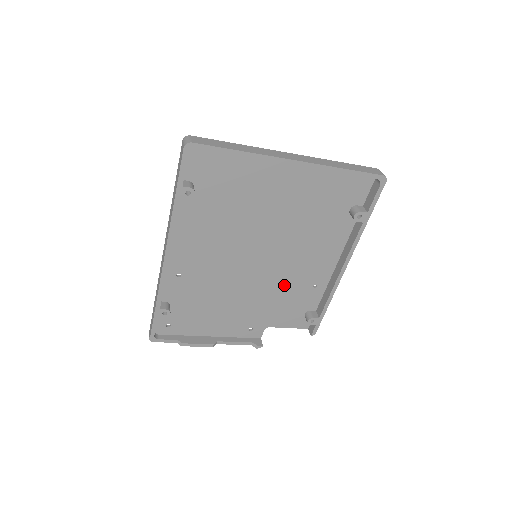
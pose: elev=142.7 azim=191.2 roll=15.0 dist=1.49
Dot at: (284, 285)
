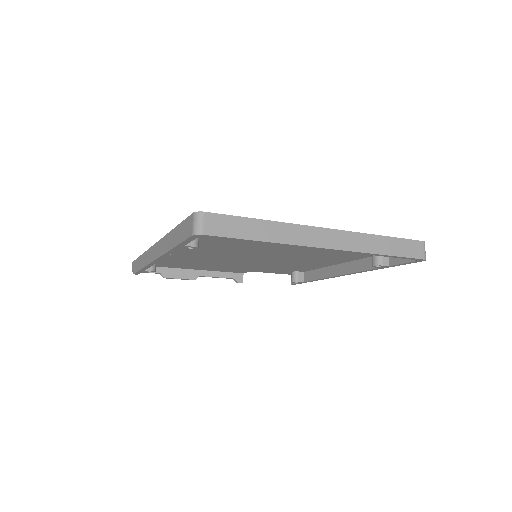
Dot at: (279, 264)
